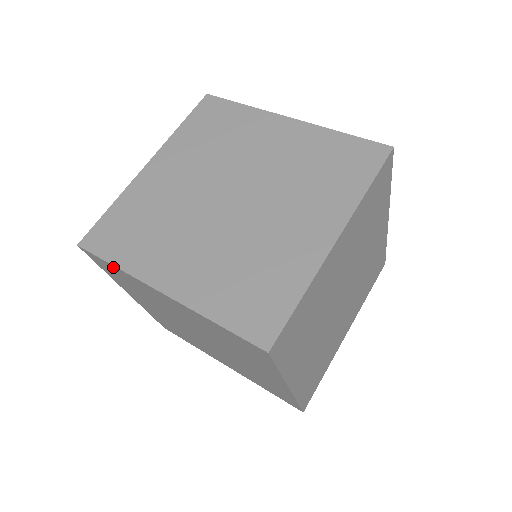
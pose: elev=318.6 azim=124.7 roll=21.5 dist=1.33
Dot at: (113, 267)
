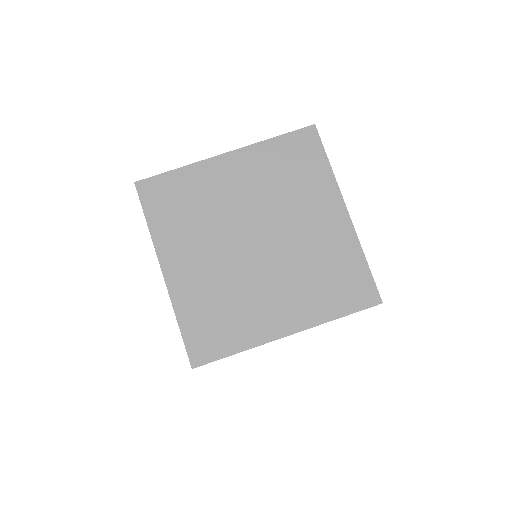
Dot at: occluded
